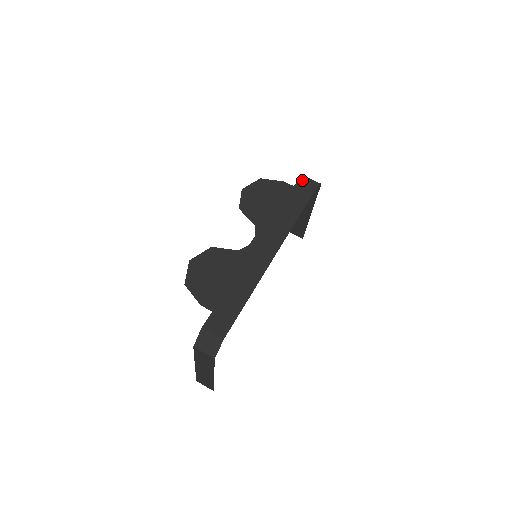
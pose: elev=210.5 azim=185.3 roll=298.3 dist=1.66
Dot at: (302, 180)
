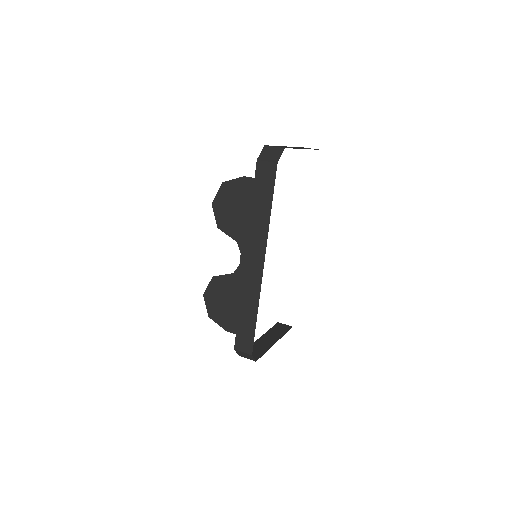
Dot at: (260, 166)
